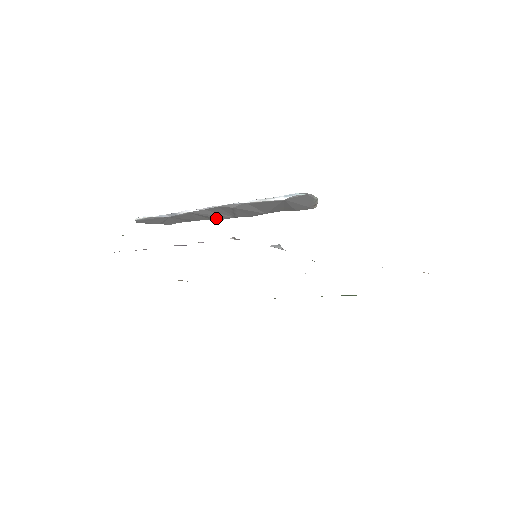
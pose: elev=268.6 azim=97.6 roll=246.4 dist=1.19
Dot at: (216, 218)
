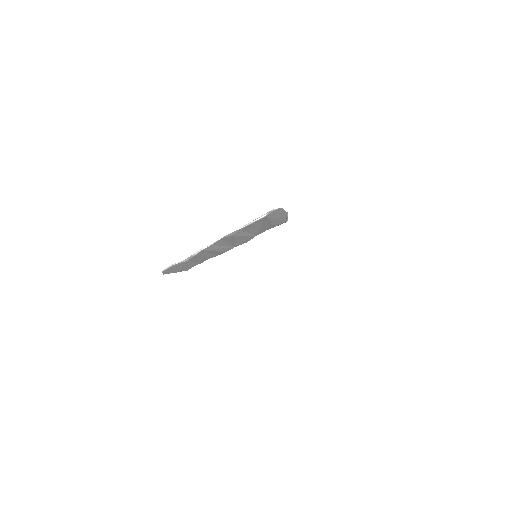
Dot at: (221, 252)
